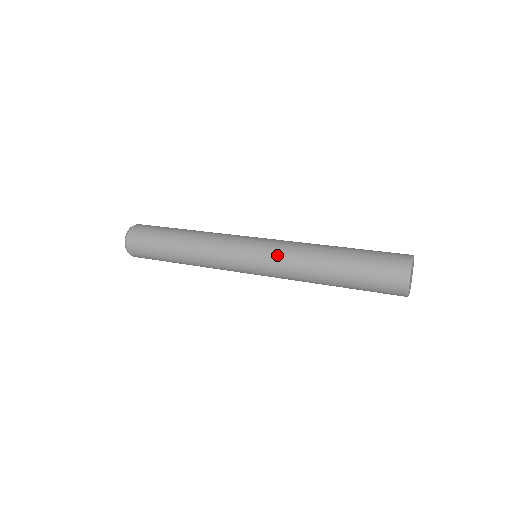
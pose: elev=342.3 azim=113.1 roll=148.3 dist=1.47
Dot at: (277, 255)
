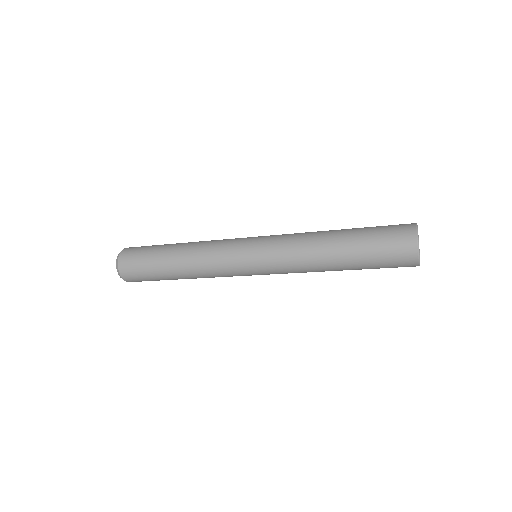
Dot at: (279, 253)
